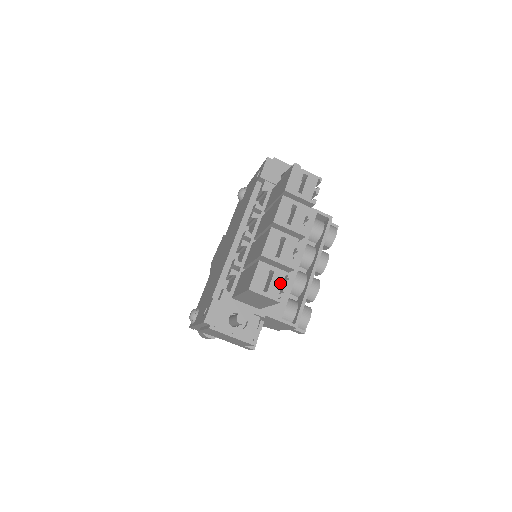
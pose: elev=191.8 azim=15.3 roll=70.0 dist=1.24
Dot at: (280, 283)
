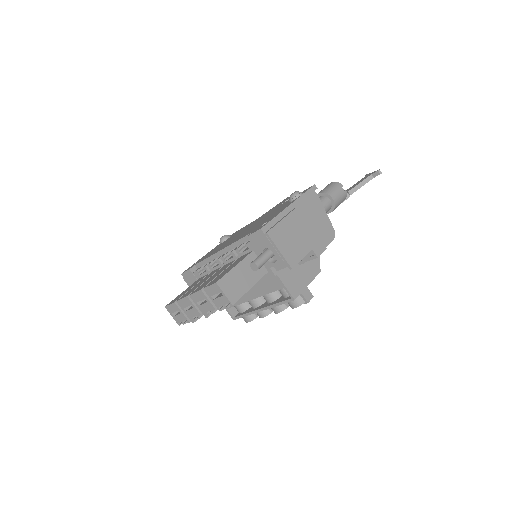
Dot at: (182, 320)
